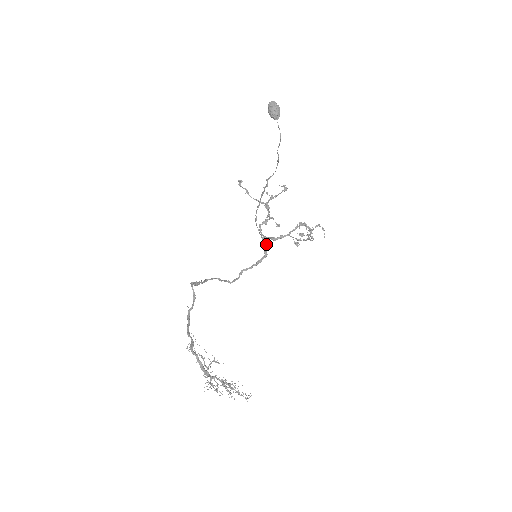
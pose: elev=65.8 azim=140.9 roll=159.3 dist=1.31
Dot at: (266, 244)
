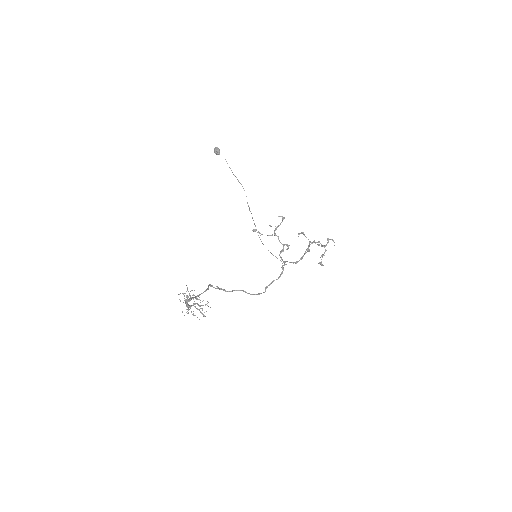
Dot at: occluded
